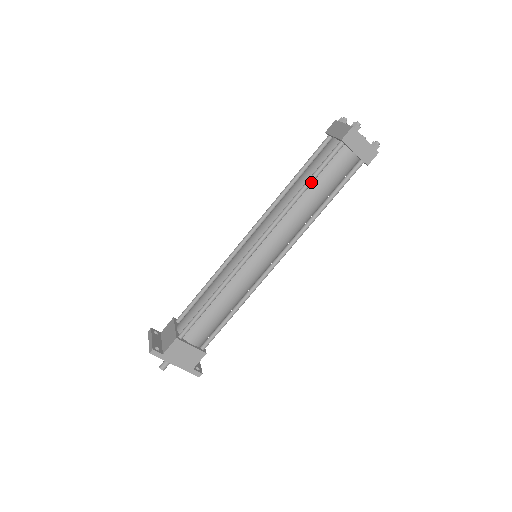
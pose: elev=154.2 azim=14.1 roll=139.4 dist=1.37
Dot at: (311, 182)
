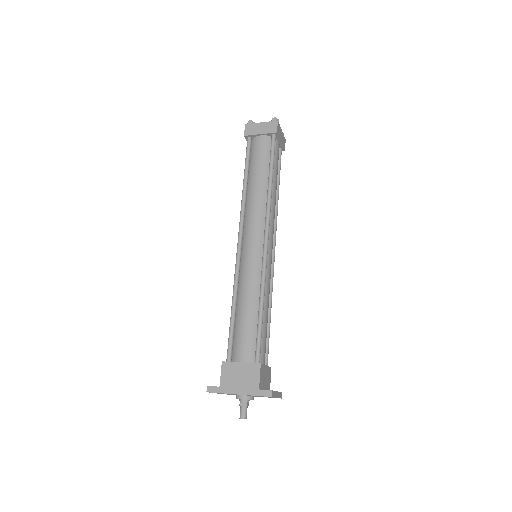
Dot at: (246, 173)
